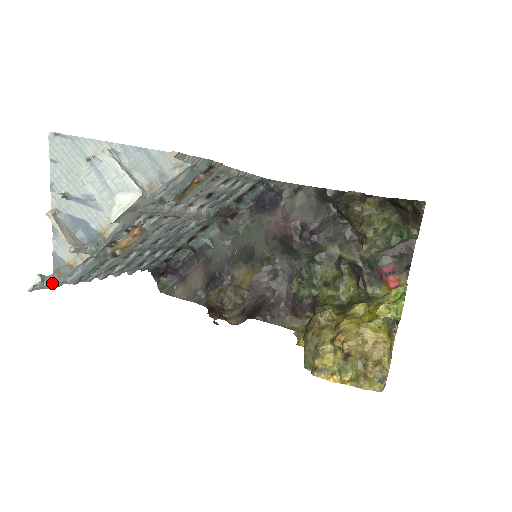
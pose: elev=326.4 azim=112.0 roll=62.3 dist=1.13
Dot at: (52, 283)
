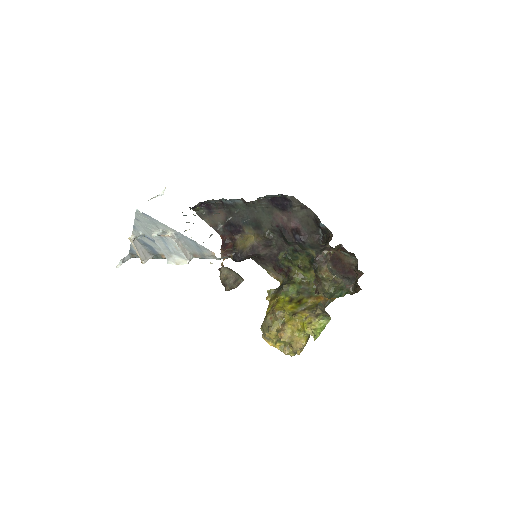
Dot at: occluded
